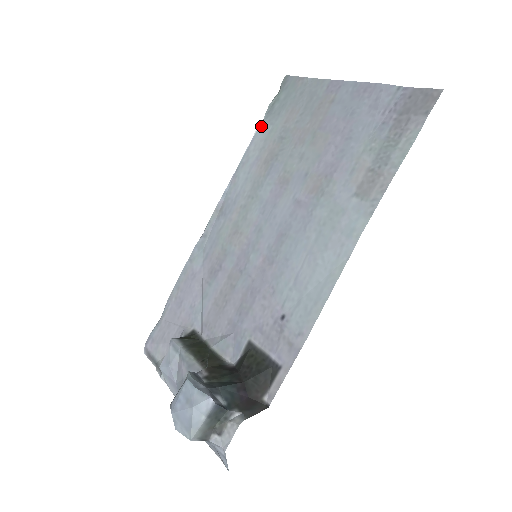
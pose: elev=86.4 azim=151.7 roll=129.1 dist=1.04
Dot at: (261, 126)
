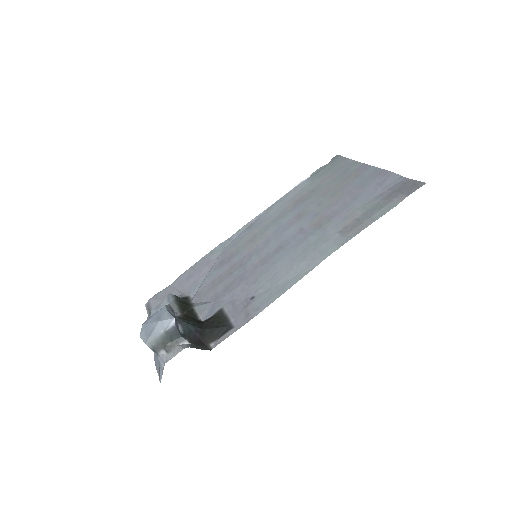
Dot at: (305, 181)
